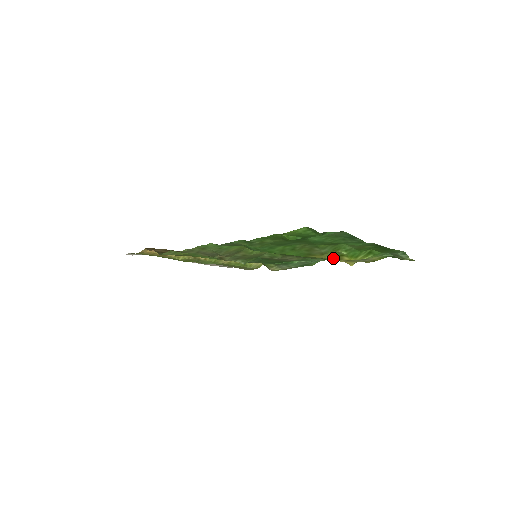
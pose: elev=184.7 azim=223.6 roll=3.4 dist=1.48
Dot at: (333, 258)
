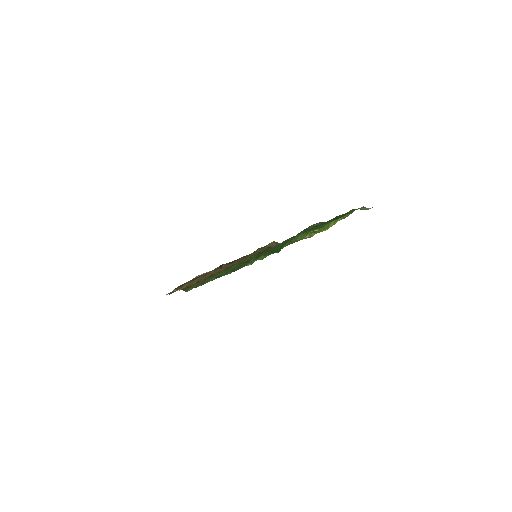
Dot at: (311, 235)
